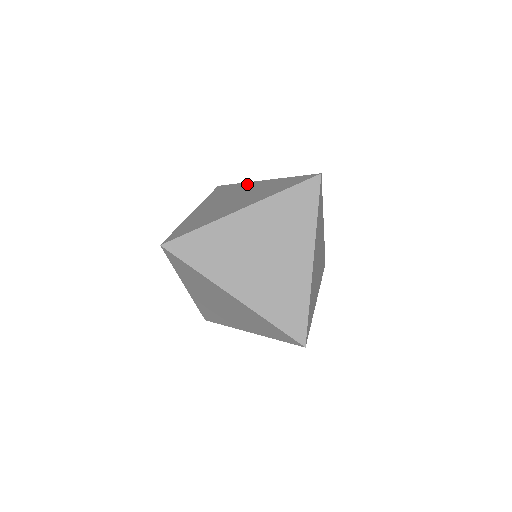
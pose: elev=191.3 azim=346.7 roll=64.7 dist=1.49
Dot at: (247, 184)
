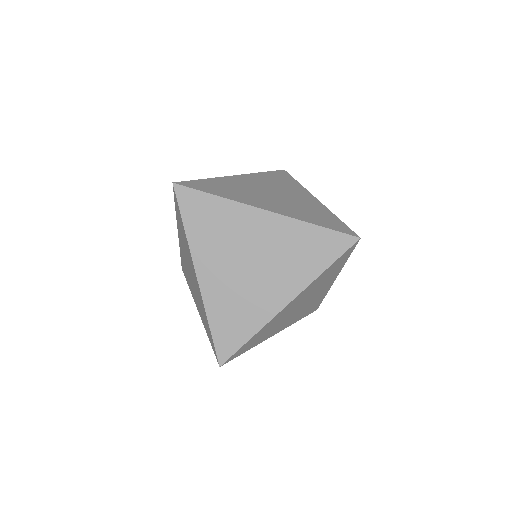
Dot at: (302, 190)
